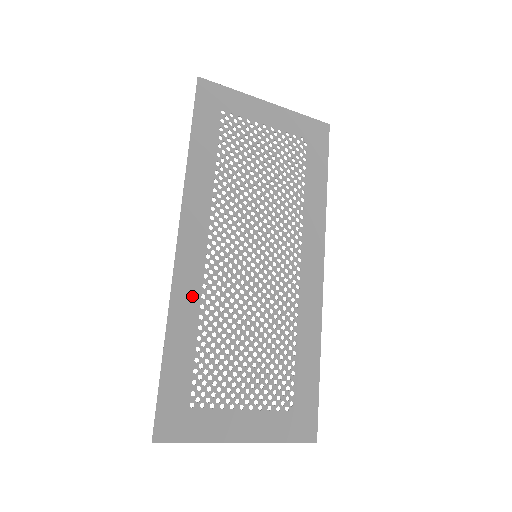
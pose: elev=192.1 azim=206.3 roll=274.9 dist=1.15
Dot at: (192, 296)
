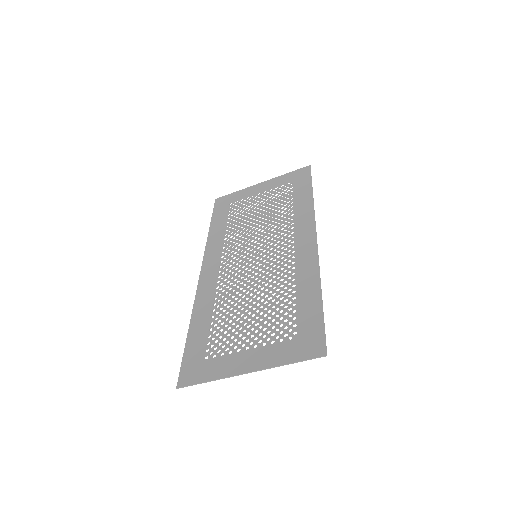
Dot at: (209, 296)
